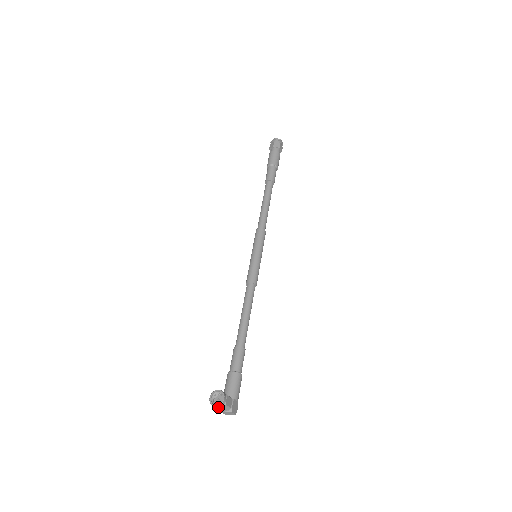
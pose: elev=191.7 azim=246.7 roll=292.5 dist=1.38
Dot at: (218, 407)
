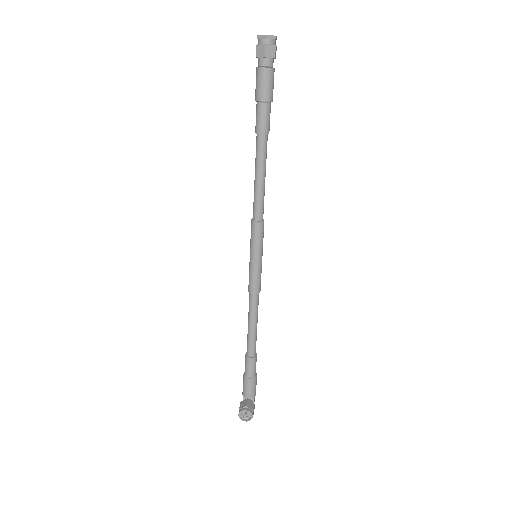
Dot at: (247, 419)
